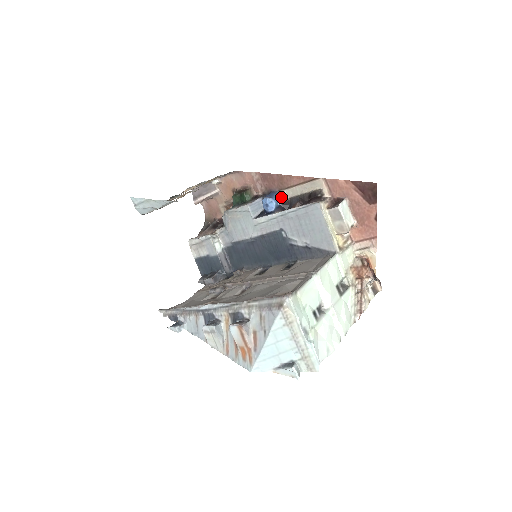
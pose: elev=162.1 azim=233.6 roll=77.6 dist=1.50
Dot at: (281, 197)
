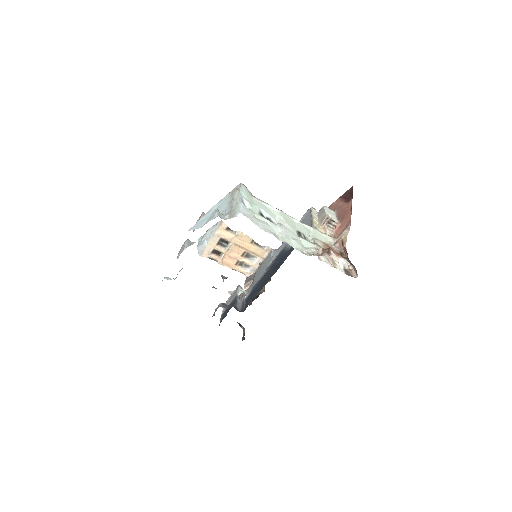
Dot at: occluded
